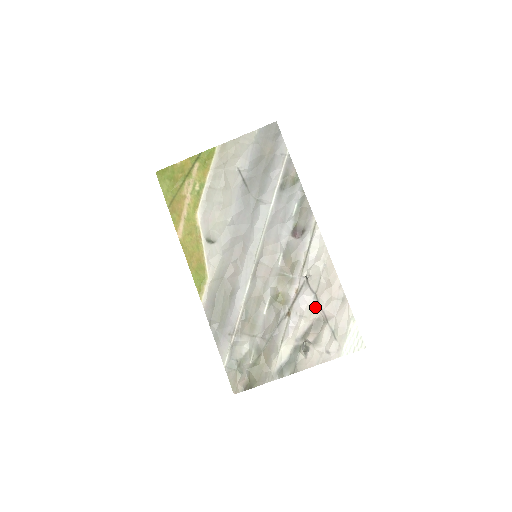
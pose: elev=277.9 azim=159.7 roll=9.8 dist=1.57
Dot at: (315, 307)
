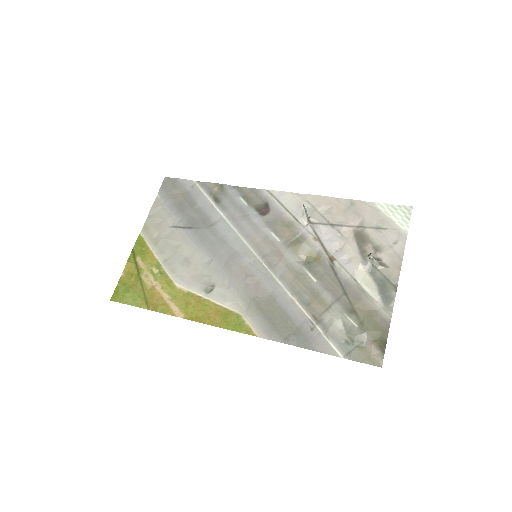
Dot at: (342, 231)
